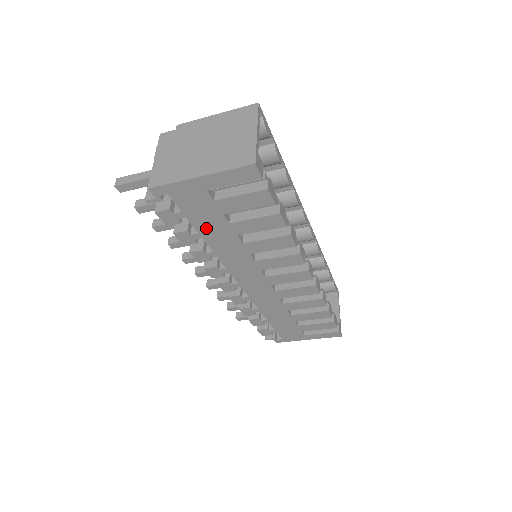
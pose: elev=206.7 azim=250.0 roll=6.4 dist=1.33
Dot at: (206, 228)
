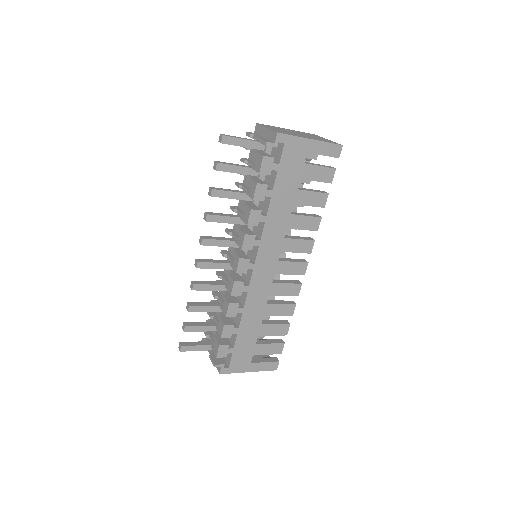
Dot at: (281, 187)
